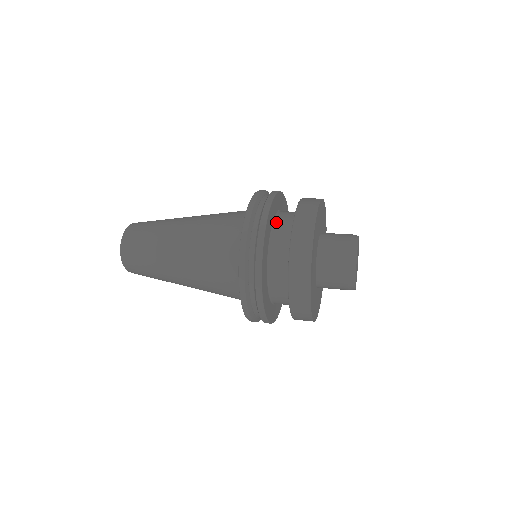
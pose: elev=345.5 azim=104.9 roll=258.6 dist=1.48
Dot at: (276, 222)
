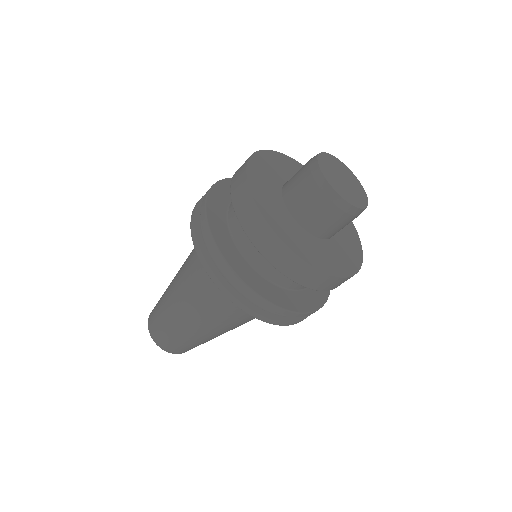
Dot at: occluded
